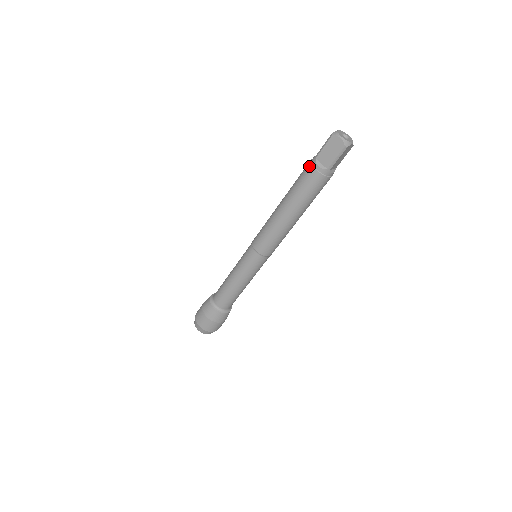
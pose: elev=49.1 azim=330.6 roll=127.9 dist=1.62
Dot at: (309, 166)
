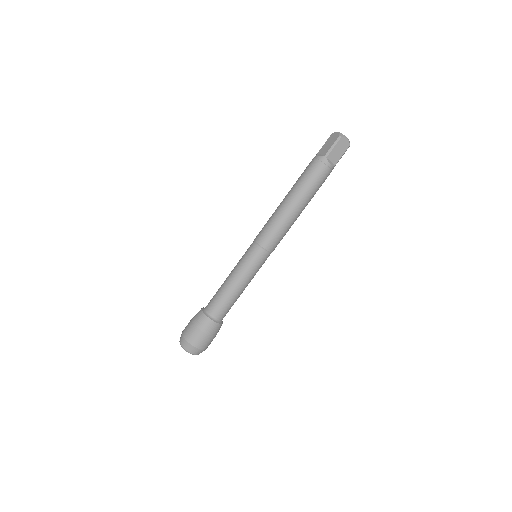
Dot at: (312, 160)
